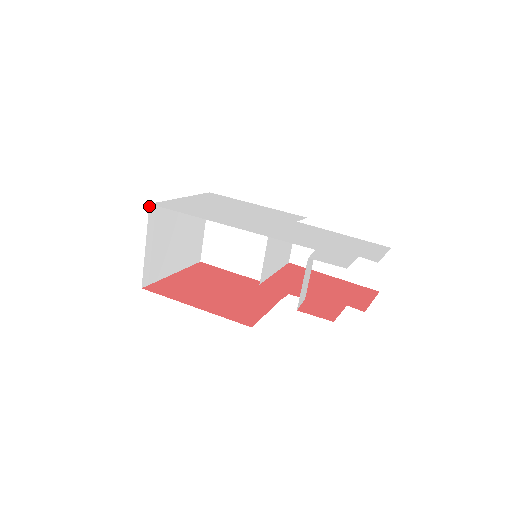
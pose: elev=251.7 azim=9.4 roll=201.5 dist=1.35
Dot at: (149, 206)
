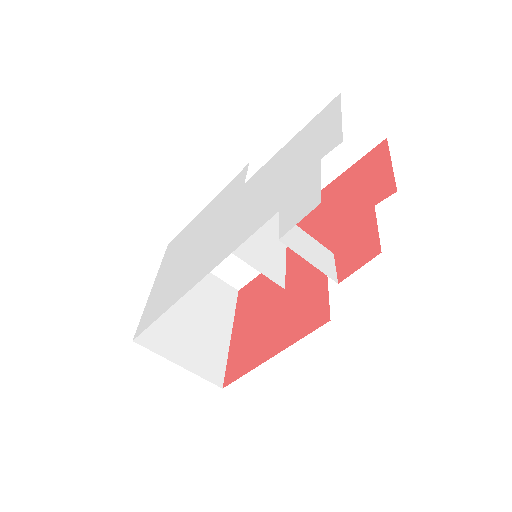
Dot at: (135, 342)
